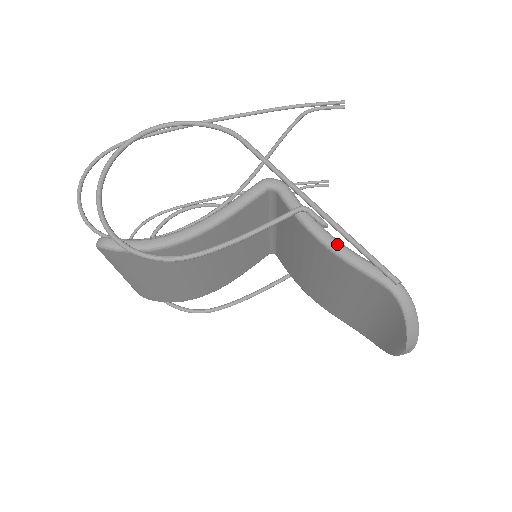
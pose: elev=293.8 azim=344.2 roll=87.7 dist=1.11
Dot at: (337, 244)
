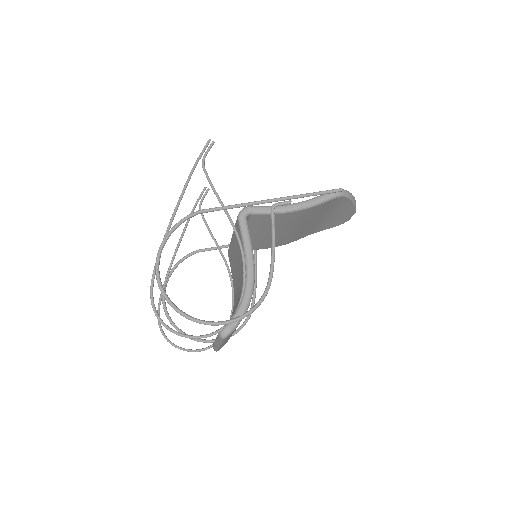
Dot at: (304, 204)
